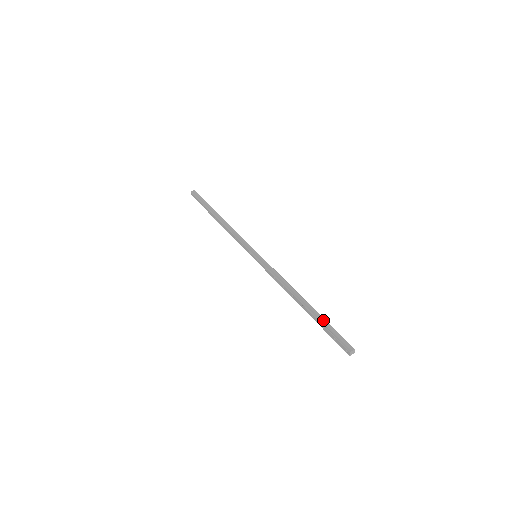
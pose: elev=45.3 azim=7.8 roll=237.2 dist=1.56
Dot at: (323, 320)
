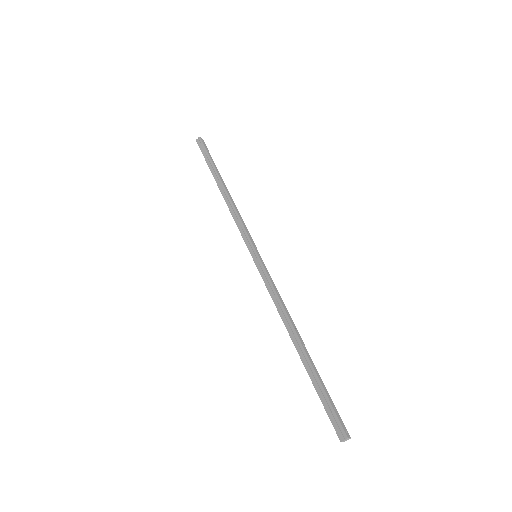
Dot at: (316, 381)
